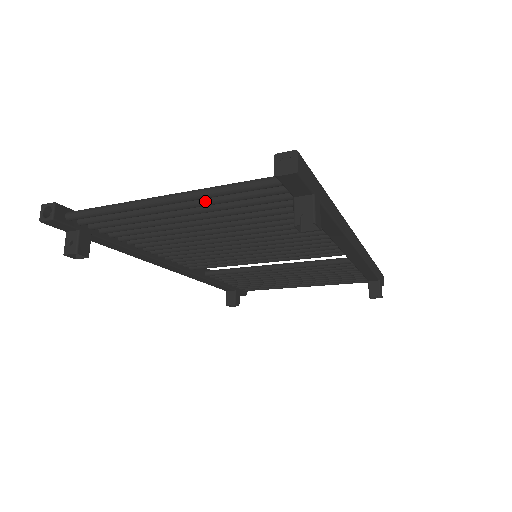
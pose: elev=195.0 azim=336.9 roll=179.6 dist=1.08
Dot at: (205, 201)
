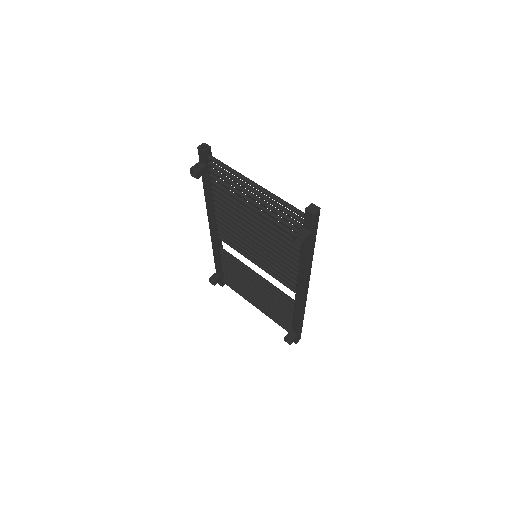
Dot at: (269, 200)
